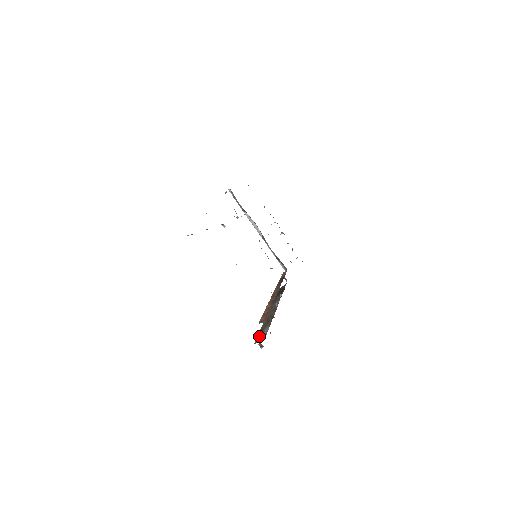
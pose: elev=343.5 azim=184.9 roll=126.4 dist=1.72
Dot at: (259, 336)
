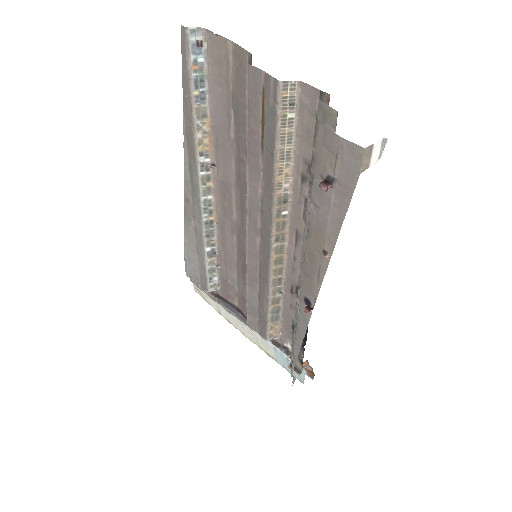
Dot at: (320, 152)
